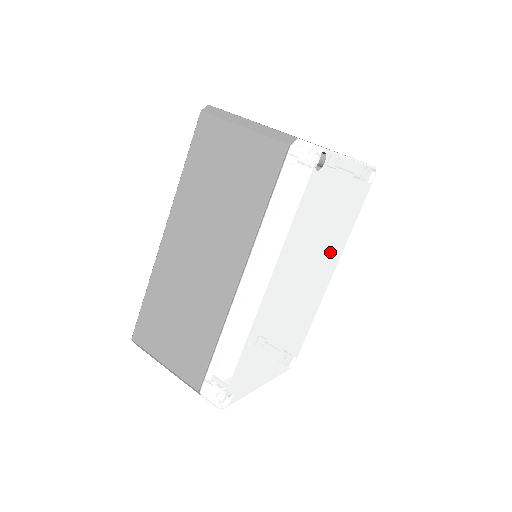
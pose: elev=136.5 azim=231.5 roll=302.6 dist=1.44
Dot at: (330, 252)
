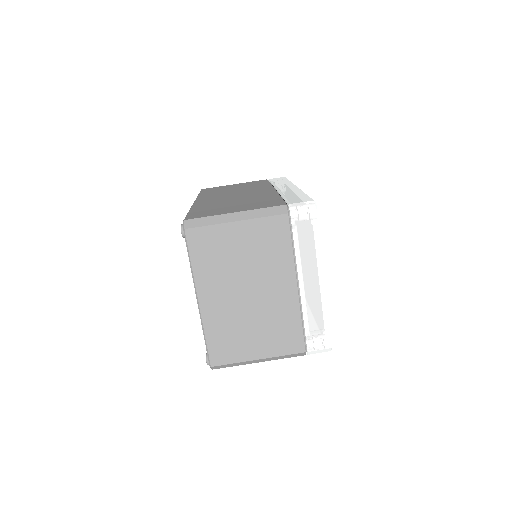
Dot at: occluded
